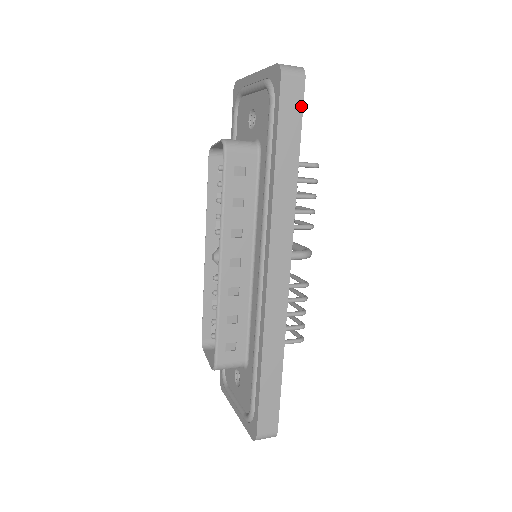
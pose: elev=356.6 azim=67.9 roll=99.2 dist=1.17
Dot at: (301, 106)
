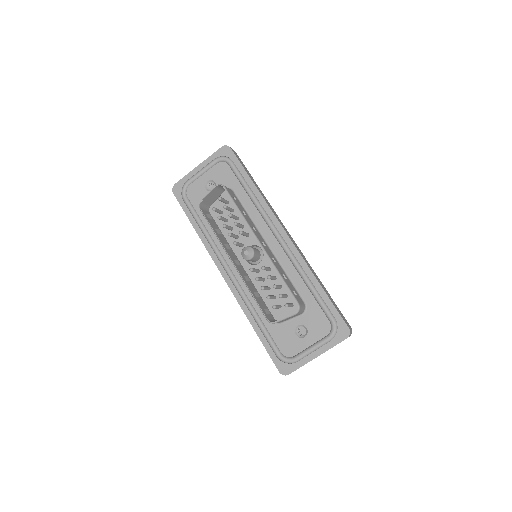
Dot at: (242, 162)
